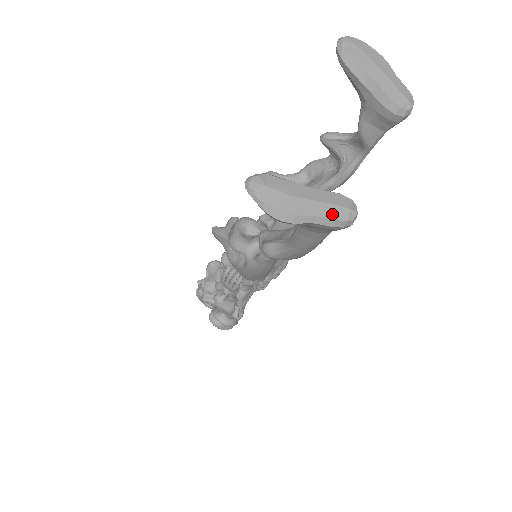
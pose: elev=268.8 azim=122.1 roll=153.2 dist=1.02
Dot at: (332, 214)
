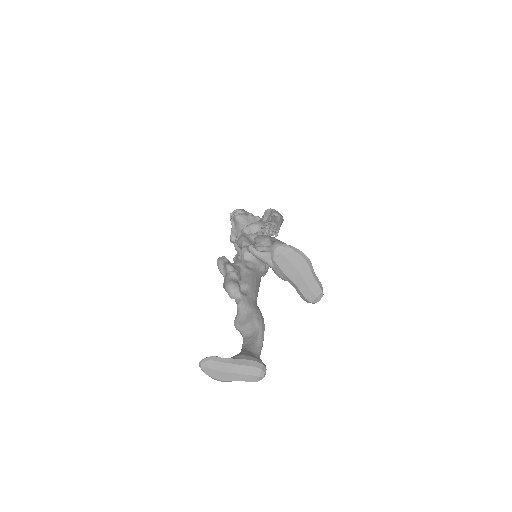
Dot at: (248, 379)
